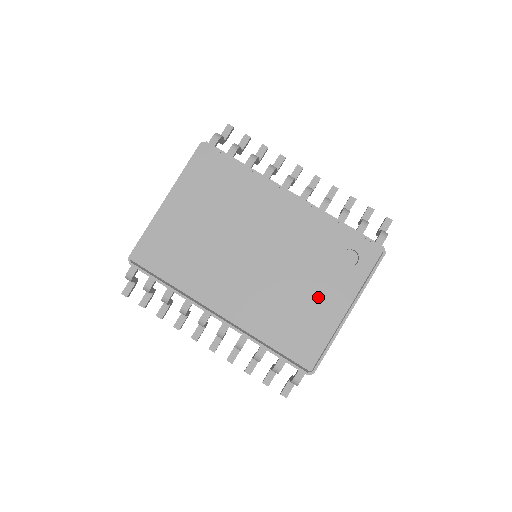
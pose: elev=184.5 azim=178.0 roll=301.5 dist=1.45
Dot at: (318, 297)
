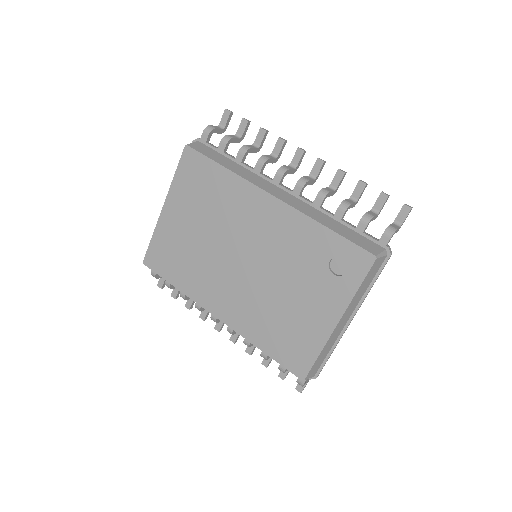
Dot at: (306, 307)
